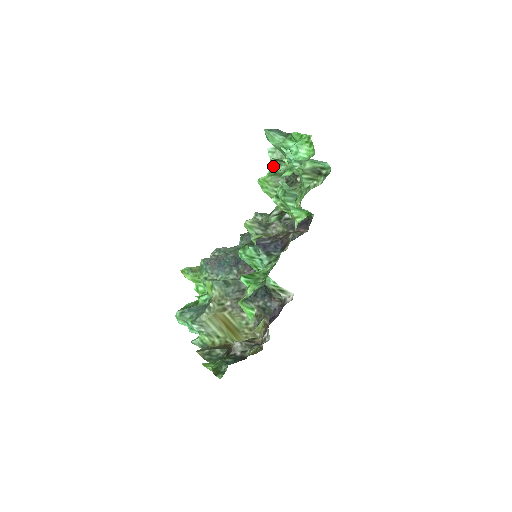
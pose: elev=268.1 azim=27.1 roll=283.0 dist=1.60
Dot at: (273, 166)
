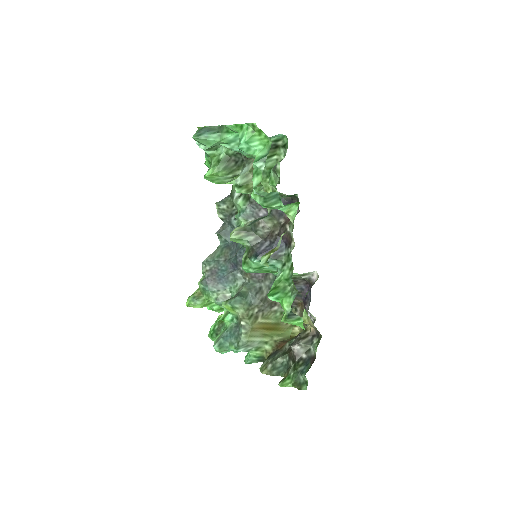
Dot at: (210, 153)
